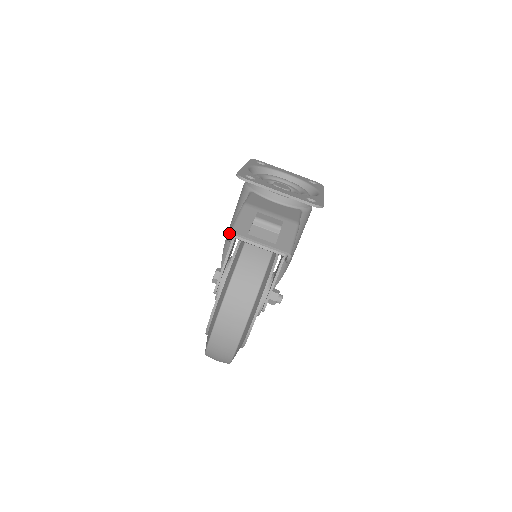
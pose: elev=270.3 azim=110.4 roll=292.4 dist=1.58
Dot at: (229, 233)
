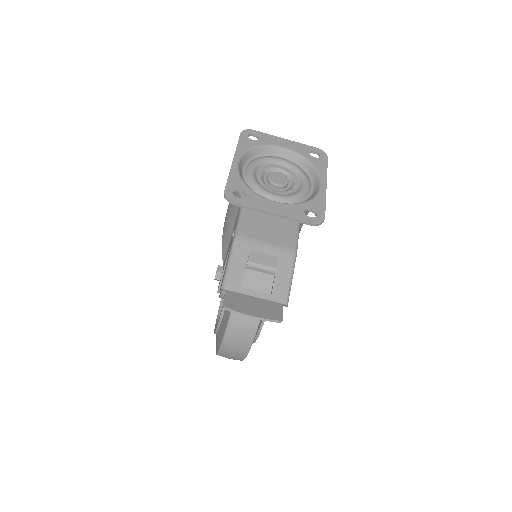
Dot at: (221, 289)
